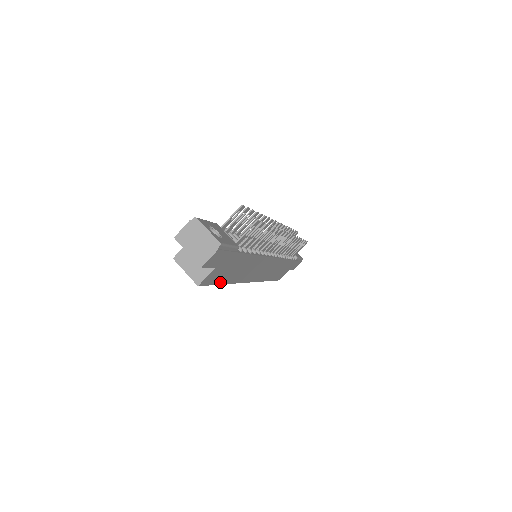
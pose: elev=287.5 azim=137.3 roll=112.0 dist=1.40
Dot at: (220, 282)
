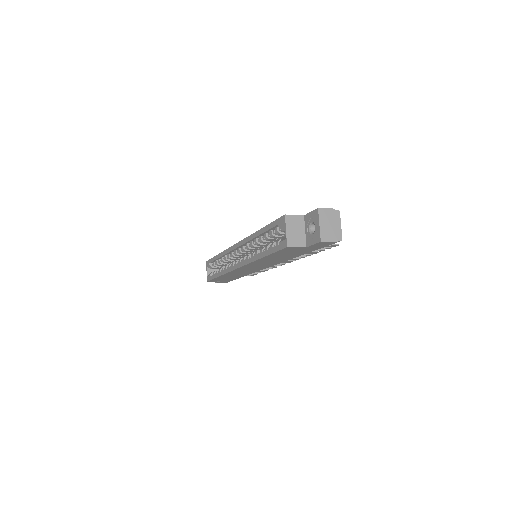
Dot at: (271, 255)
